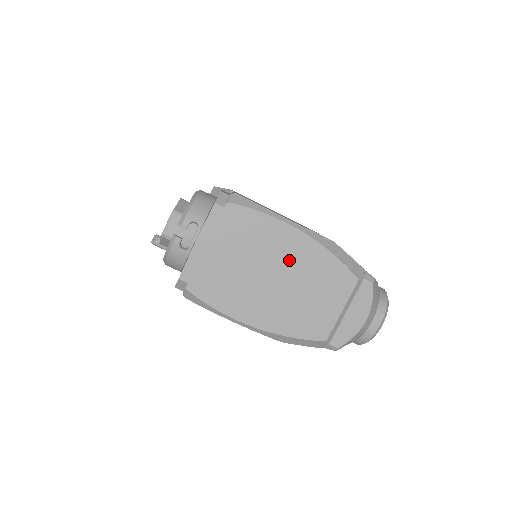
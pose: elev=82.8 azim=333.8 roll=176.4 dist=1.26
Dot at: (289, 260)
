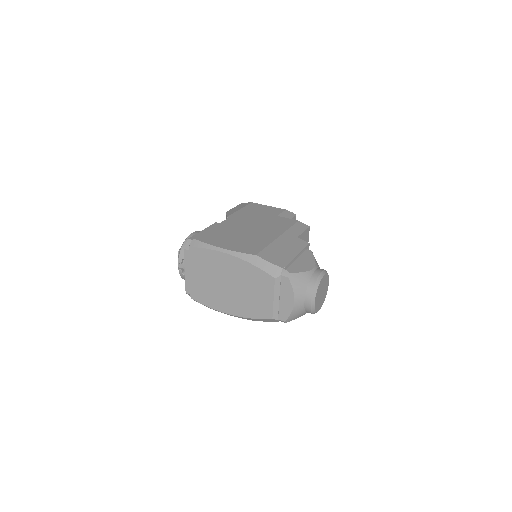
Dot at: (232, 273)
